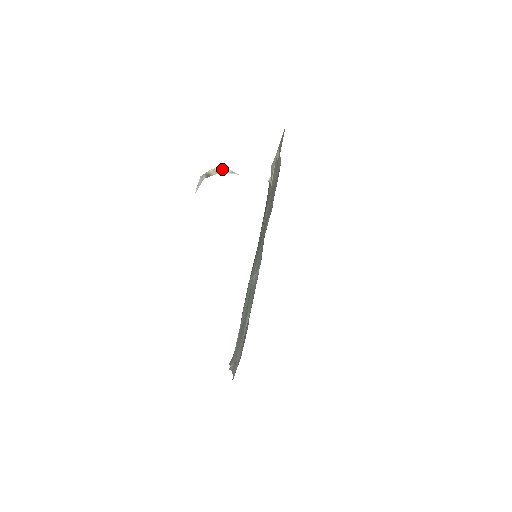
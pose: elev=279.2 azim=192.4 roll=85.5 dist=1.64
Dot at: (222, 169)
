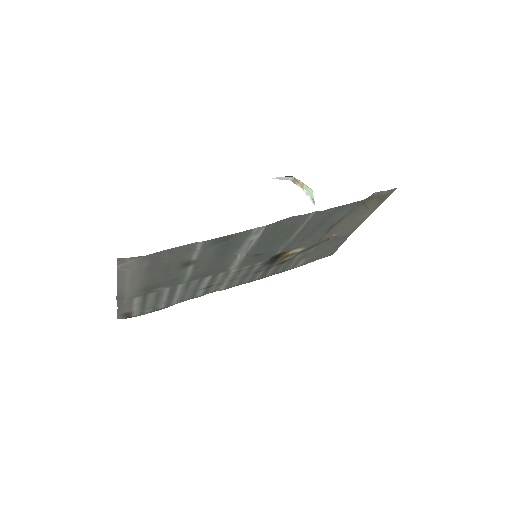
Dot at: (309, 189)
